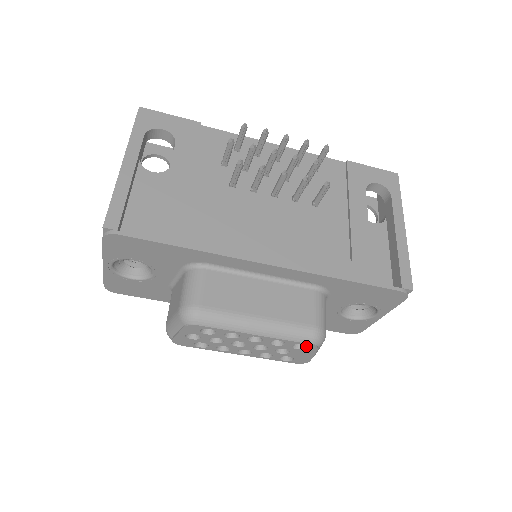
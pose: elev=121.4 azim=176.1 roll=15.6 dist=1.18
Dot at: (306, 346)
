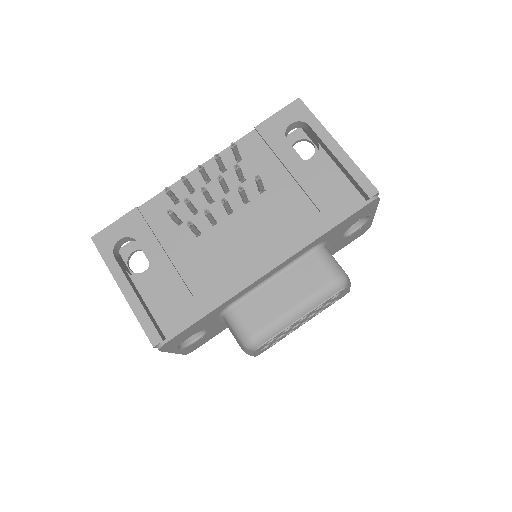
Dot at: (339, 292)
